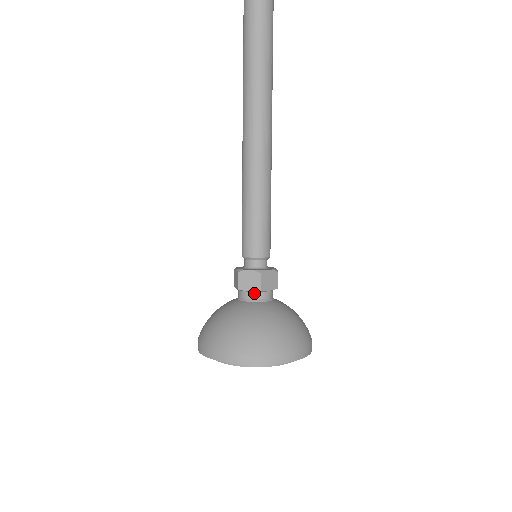
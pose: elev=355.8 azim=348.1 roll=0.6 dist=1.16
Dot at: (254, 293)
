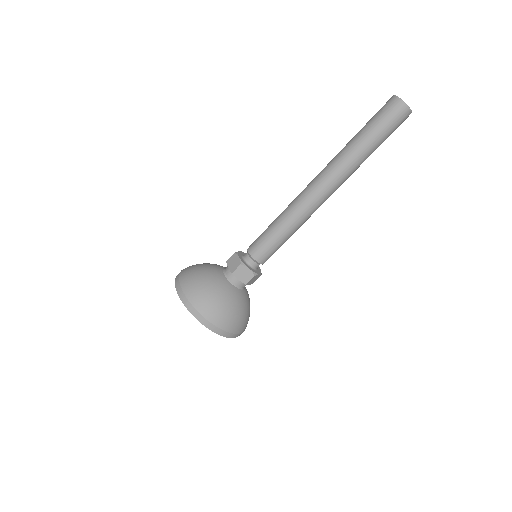
Dot at: (240, 282)
